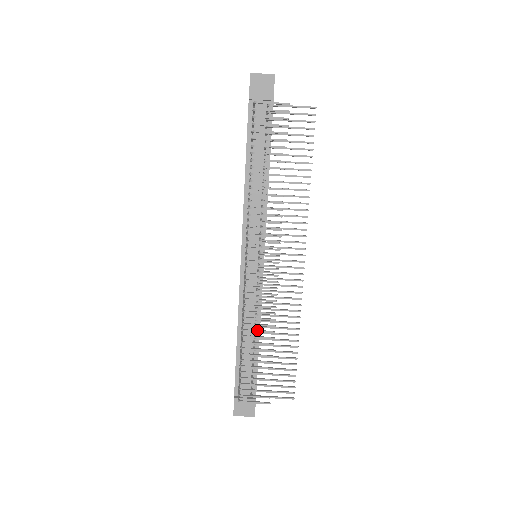
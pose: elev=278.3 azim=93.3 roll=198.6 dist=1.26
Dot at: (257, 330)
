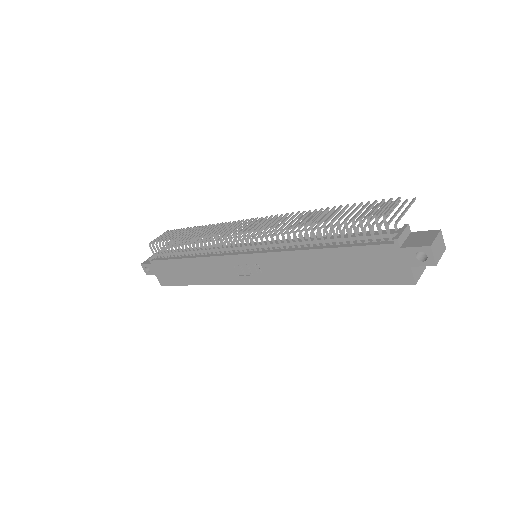
Dot at: (305, 218)
